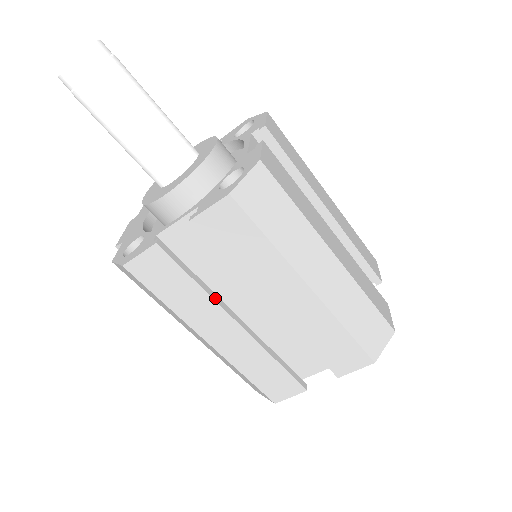
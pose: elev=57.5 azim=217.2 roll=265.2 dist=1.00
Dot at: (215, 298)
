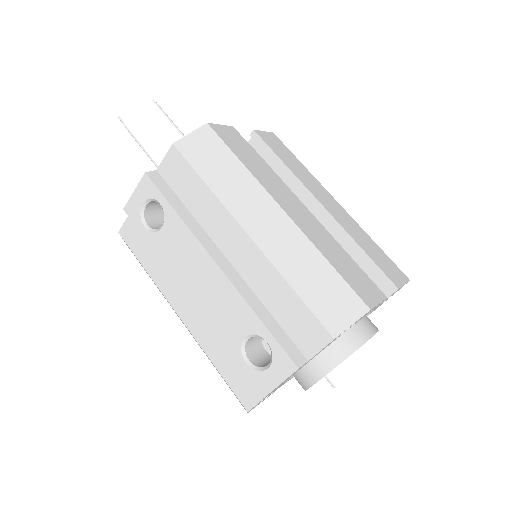
Dot at: (278, 180)
